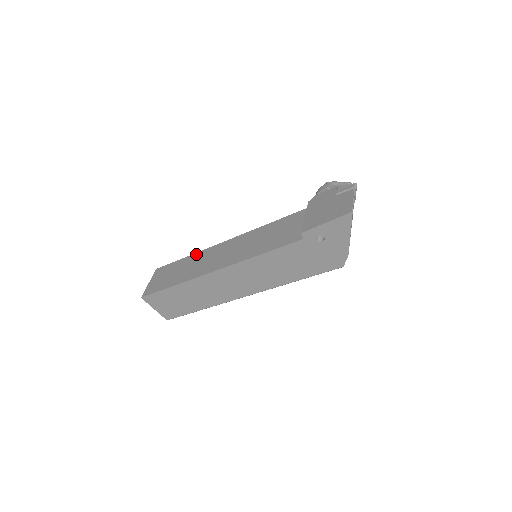
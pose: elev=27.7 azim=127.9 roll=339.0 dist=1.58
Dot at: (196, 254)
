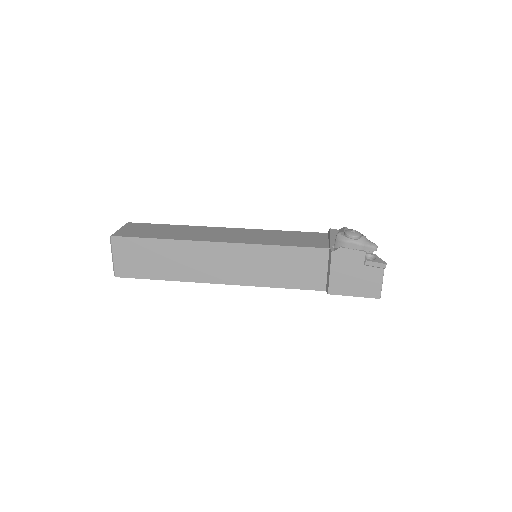
Dot at: (178, 243)
